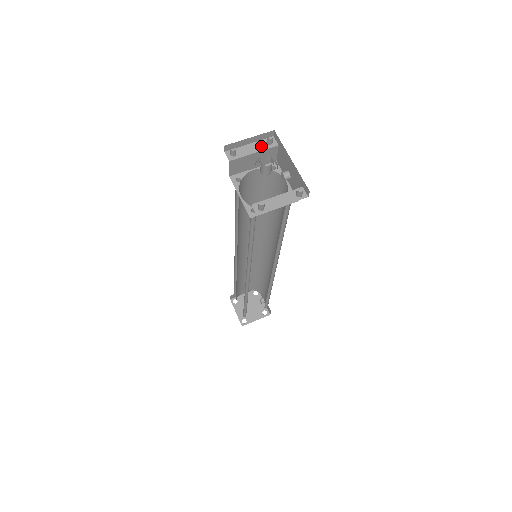
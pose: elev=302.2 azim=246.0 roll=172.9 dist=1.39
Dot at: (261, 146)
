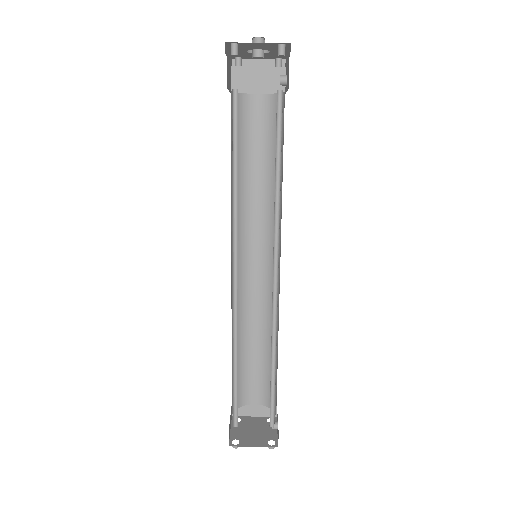
Dot at: (268, 67)
